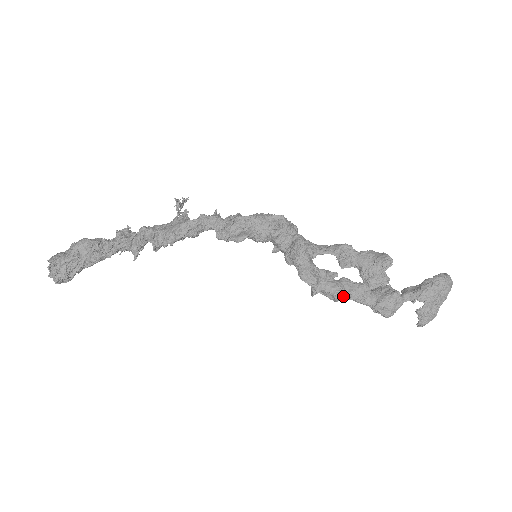
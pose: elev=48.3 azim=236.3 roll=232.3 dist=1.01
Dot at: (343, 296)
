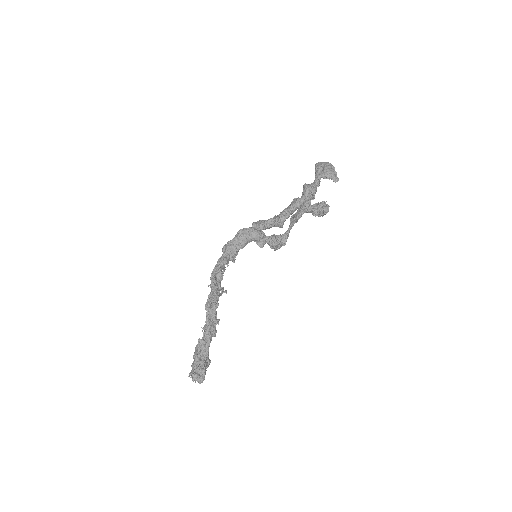
Dot at: (290, 210)
